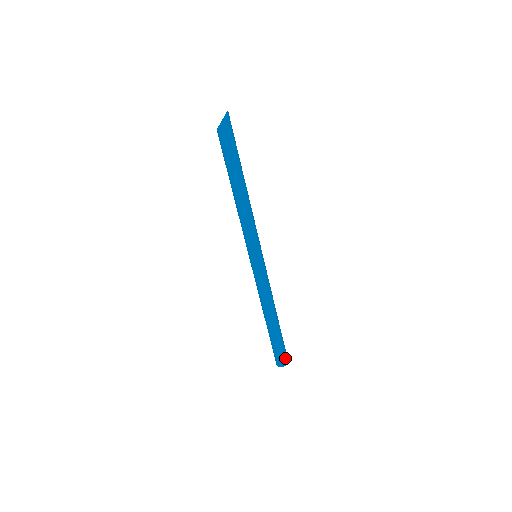
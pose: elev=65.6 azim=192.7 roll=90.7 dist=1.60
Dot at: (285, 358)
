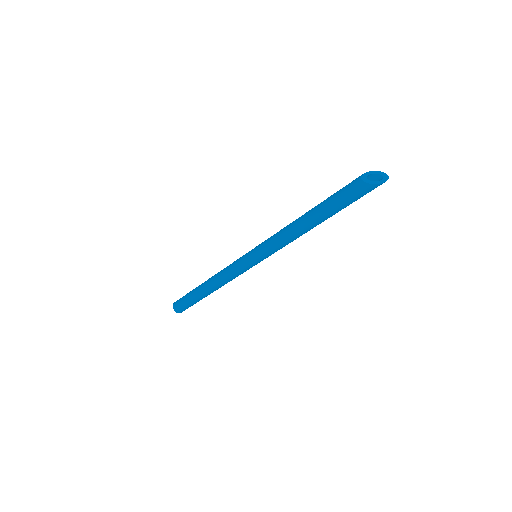
Dot at: occluded
